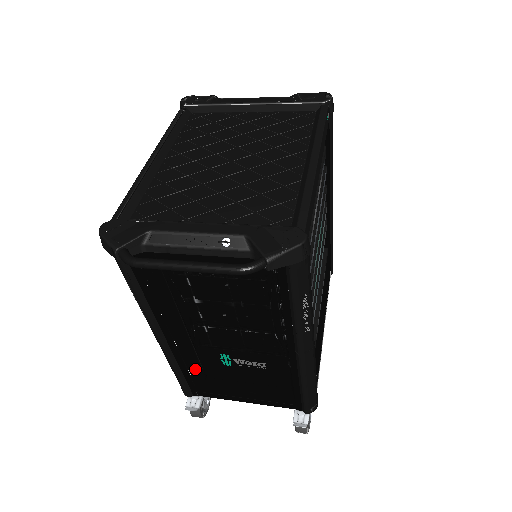
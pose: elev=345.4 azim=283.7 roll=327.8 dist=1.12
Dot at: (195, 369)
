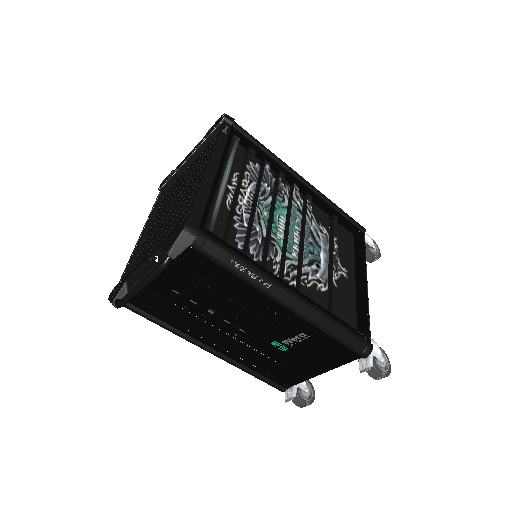
Dot at: (267, 366)
